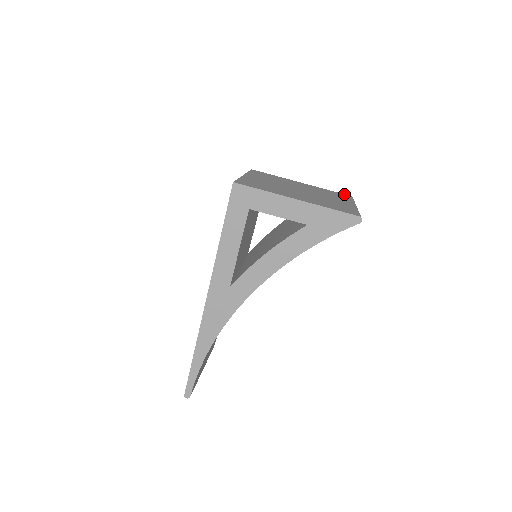
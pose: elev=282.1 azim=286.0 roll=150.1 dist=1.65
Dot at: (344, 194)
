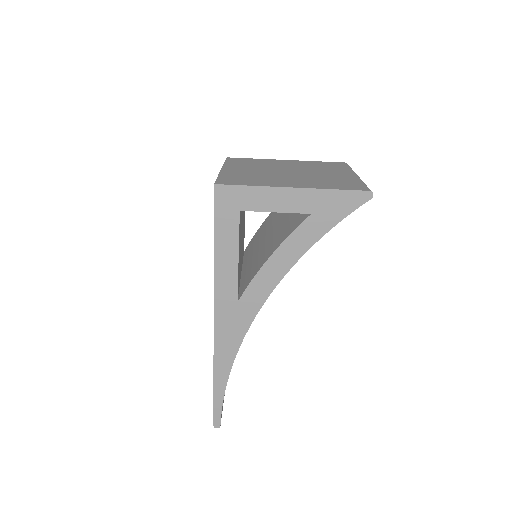
Dot at: (337, 162)
